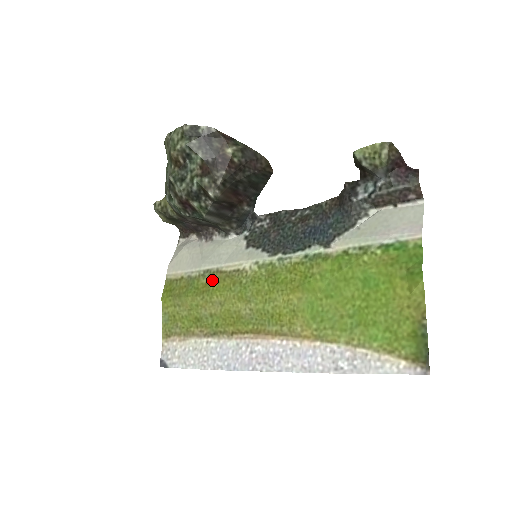
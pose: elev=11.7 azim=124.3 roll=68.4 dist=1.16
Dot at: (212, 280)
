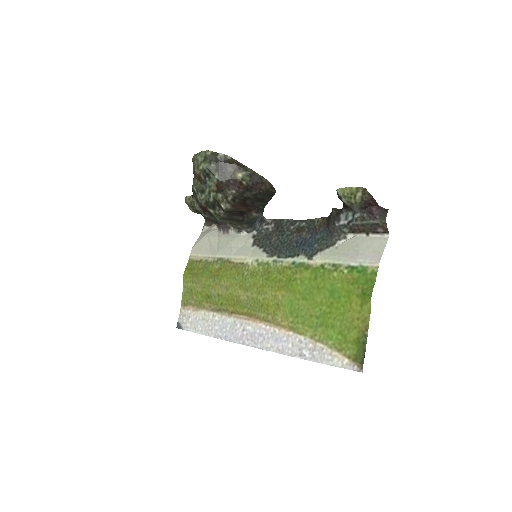
Dot at: (223, 267)
